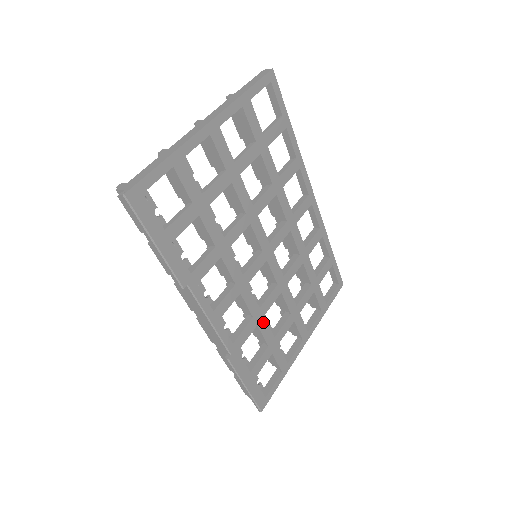
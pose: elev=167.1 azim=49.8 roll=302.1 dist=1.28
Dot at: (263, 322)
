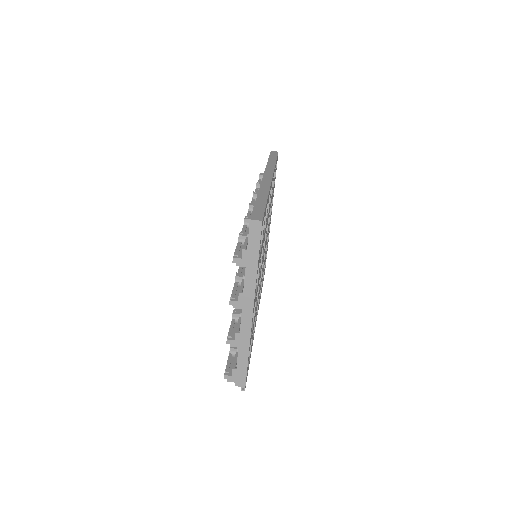
Dot at: (264, 263)
